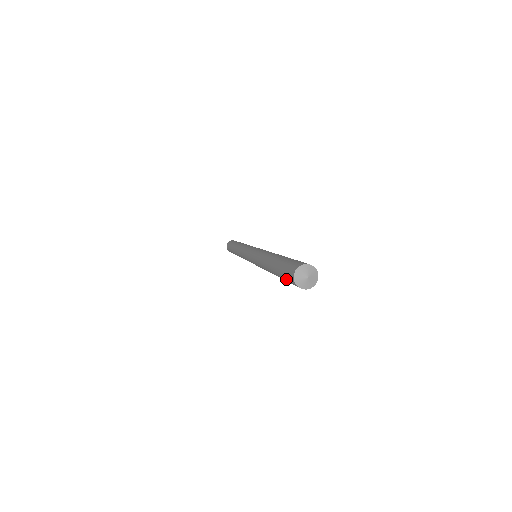
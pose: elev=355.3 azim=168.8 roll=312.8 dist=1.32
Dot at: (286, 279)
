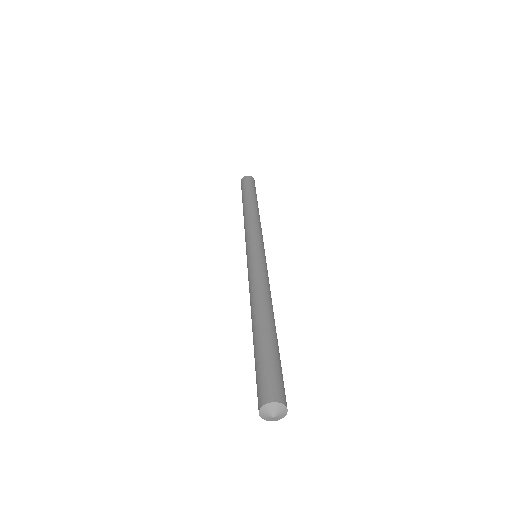
Dot at: (256, 381)
